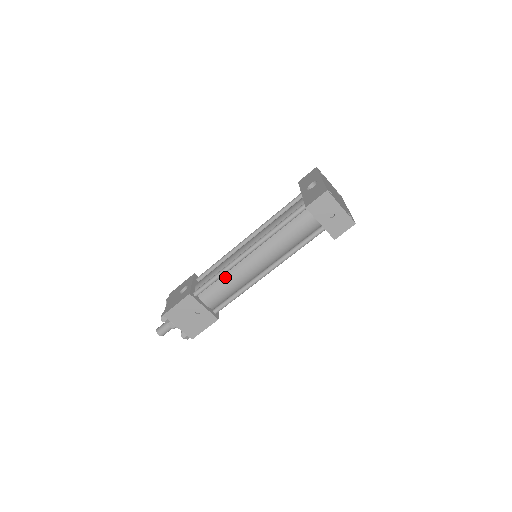
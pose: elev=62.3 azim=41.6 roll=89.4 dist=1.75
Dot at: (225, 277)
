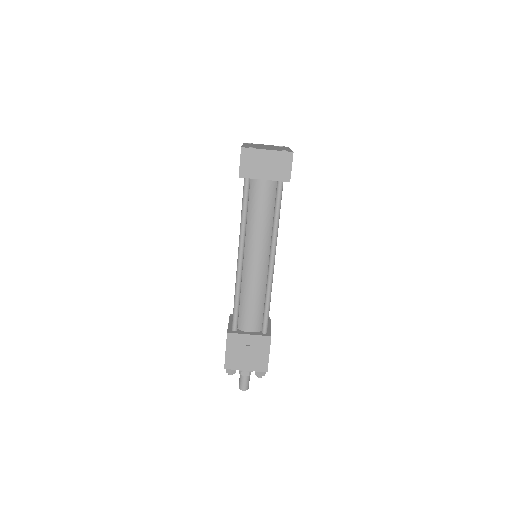
Dot at: (243, 295)
